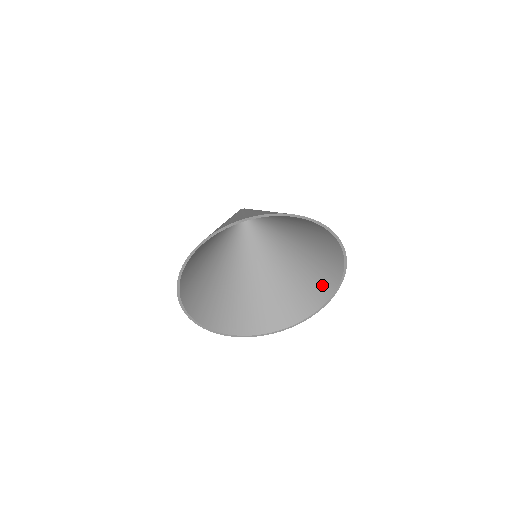
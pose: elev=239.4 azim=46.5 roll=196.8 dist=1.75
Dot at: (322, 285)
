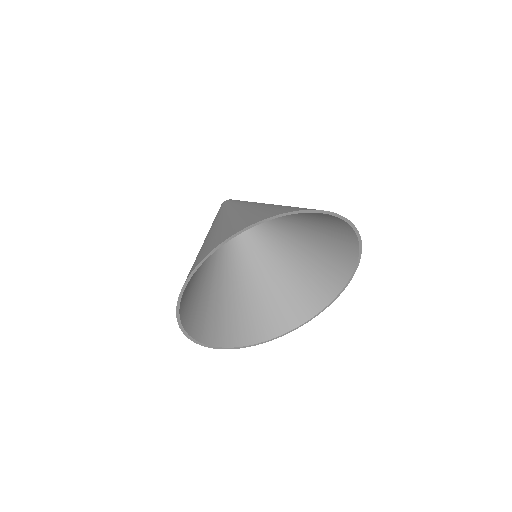
Dot at: (307, 302)
